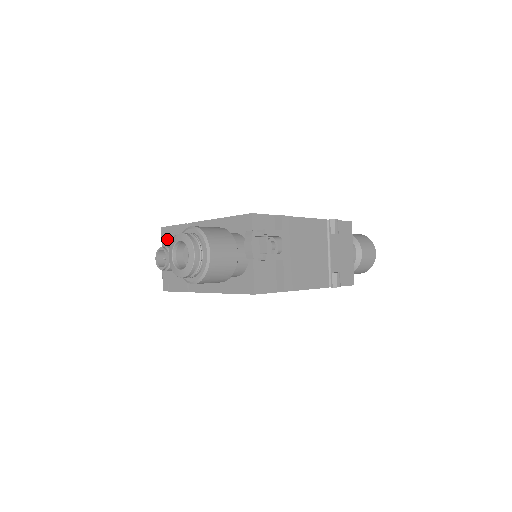
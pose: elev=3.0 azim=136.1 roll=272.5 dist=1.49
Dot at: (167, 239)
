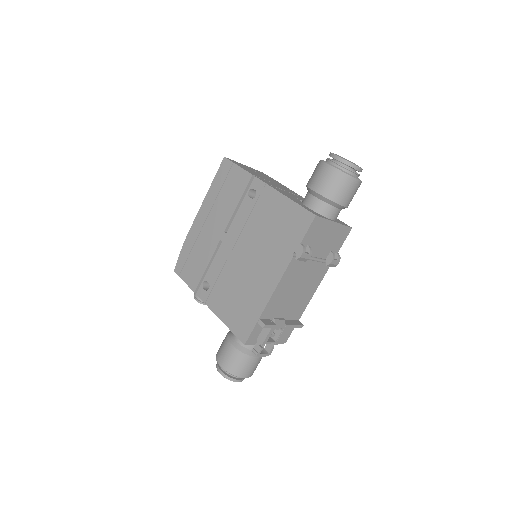
Dot at: occluded
